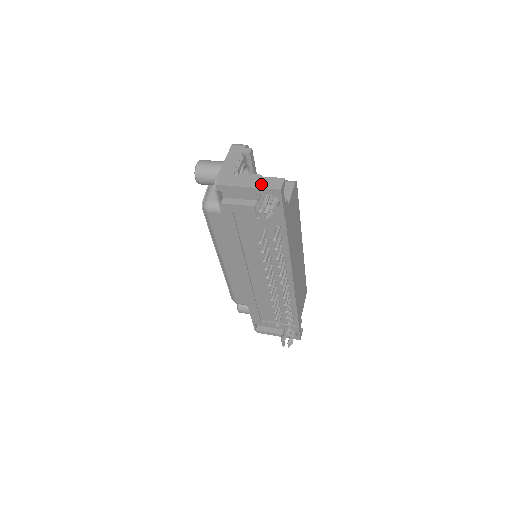
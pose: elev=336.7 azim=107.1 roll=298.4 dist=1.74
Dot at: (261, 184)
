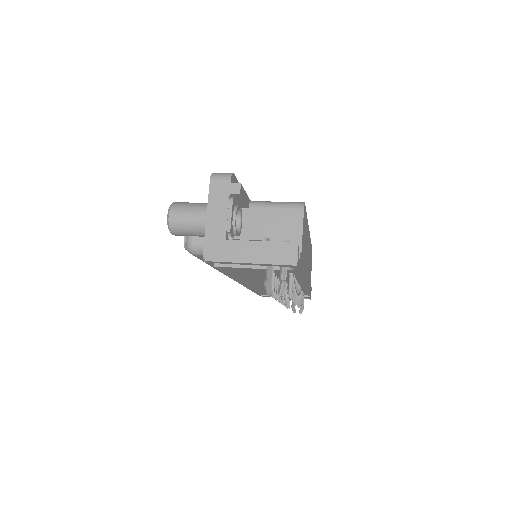
Dot at: (268, 257)
